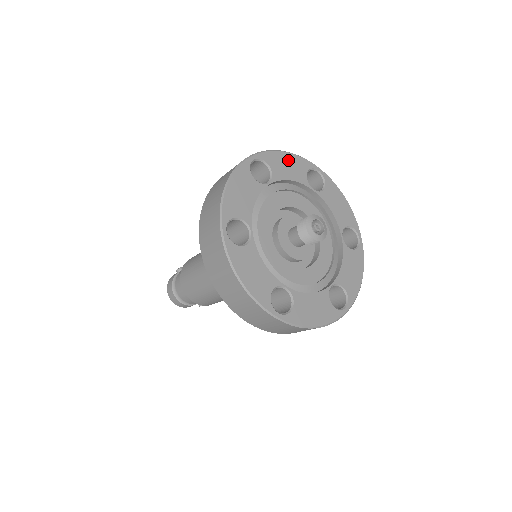
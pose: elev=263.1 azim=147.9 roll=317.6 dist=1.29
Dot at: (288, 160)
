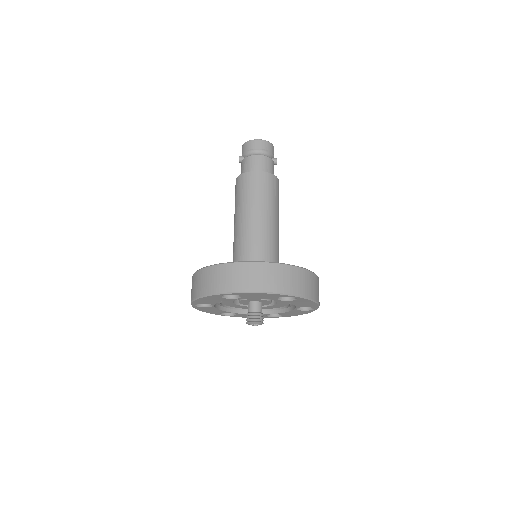
Dot at: (206, 299)
